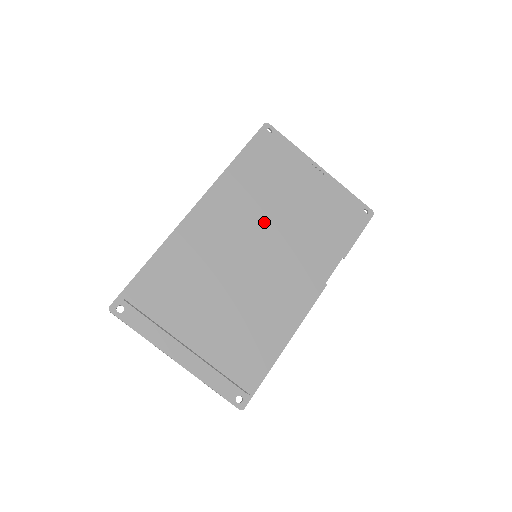
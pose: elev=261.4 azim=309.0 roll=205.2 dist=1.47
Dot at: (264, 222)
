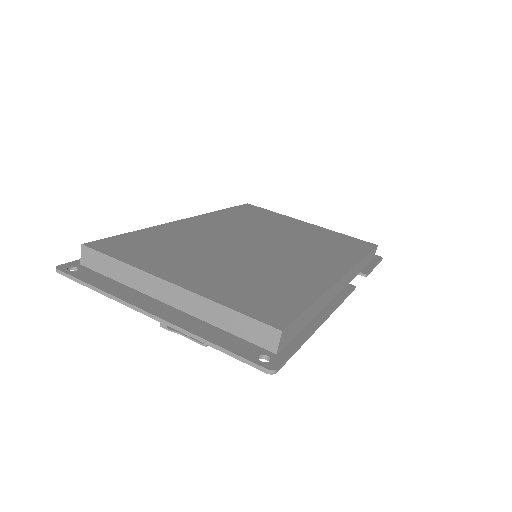
Dot at: (259, 233)
